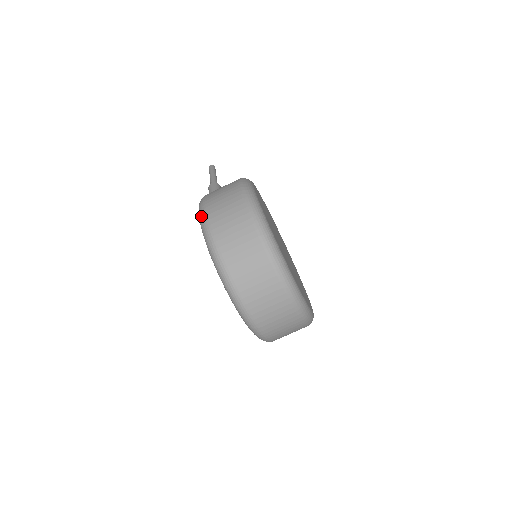
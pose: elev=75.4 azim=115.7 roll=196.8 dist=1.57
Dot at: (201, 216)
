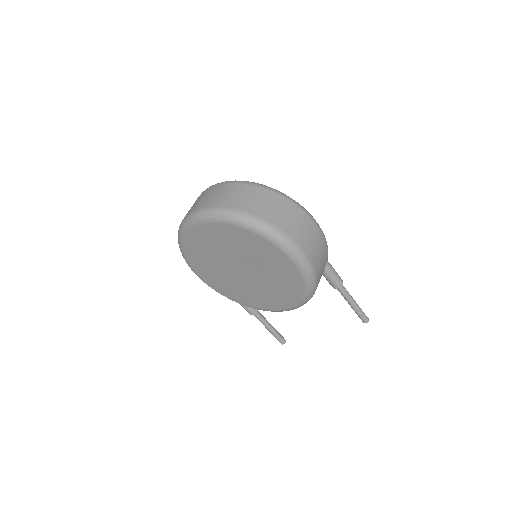
Dot at: occluded
